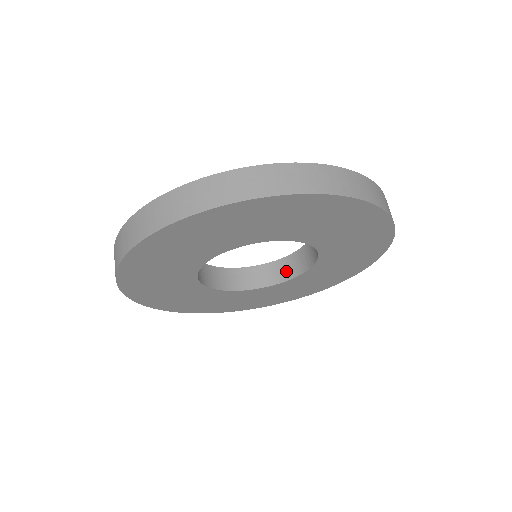
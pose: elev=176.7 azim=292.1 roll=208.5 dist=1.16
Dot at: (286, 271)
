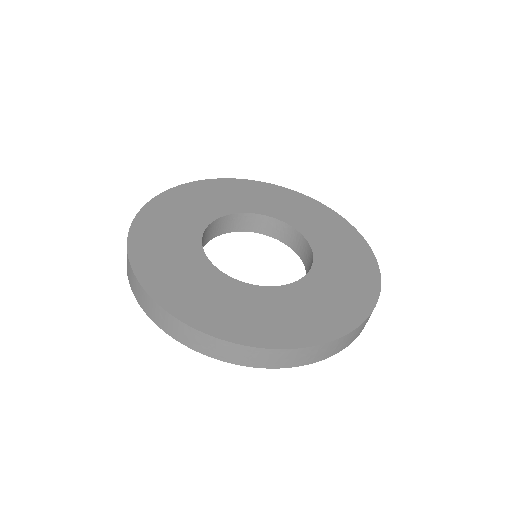
Dot at: (272, 230)
